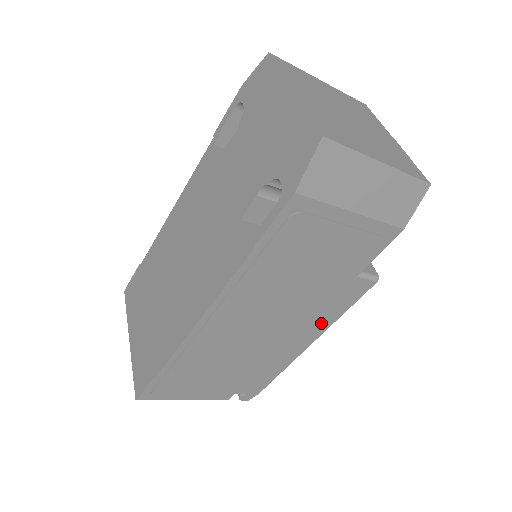
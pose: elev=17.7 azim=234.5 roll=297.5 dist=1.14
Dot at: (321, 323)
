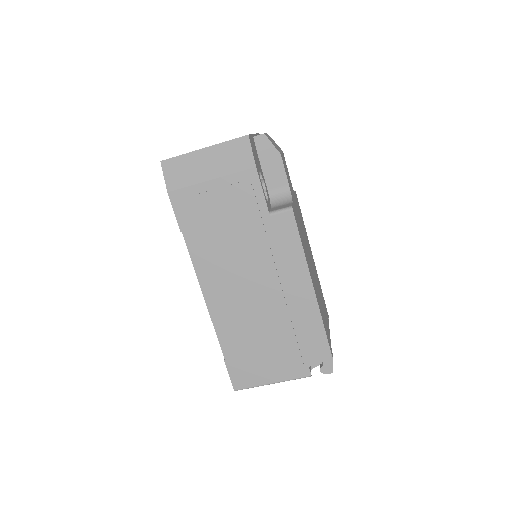
Dot at: (295, 265)
